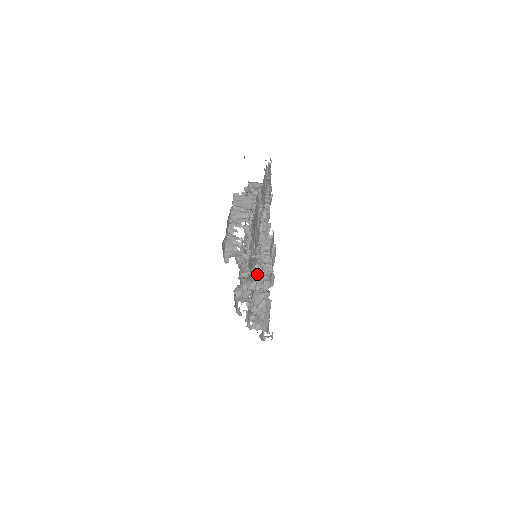
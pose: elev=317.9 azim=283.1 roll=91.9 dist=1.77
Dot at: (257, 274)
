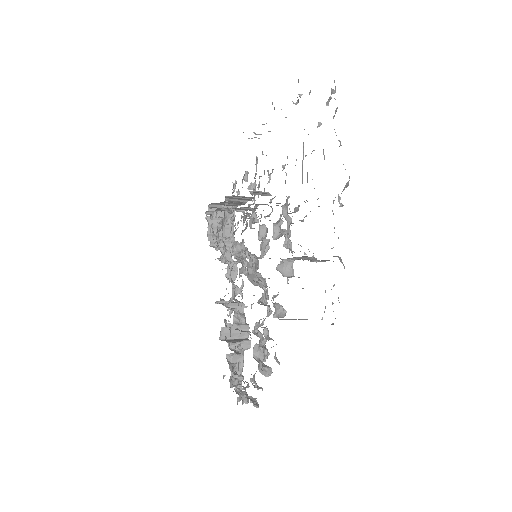
Dot at: (262, 284)
